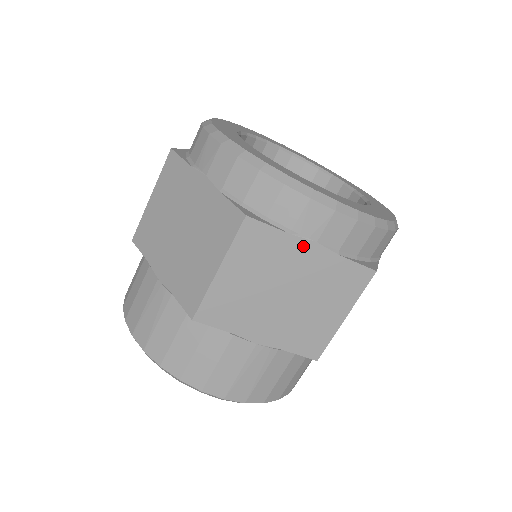
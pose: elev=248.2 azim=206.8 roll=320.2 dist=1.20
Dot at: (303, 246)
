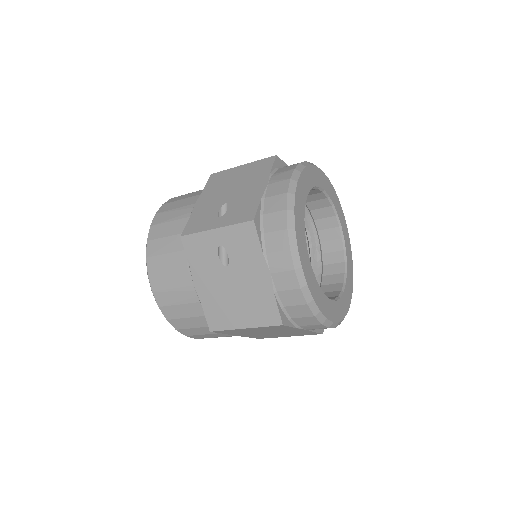
Dot at: occluded
